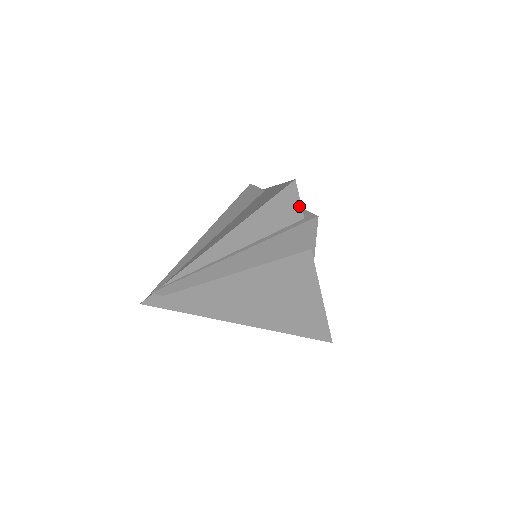
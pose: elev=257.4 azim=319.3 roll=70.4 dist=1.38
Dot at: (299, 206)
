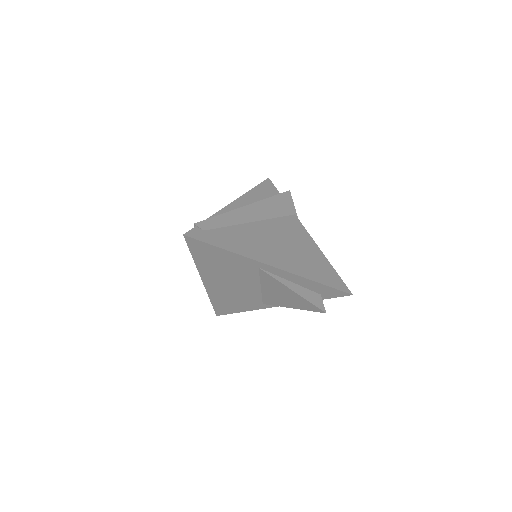
Dot at: (276, 190)
